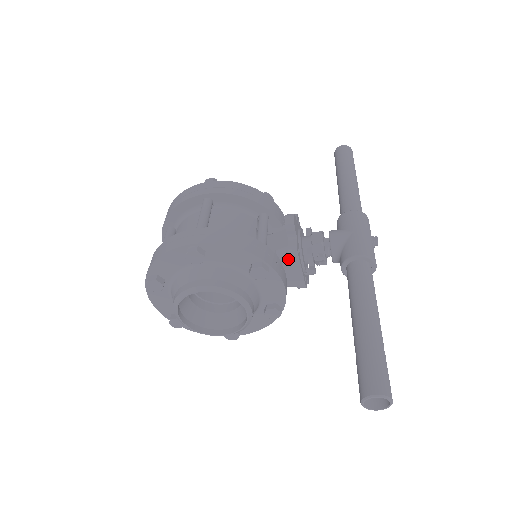
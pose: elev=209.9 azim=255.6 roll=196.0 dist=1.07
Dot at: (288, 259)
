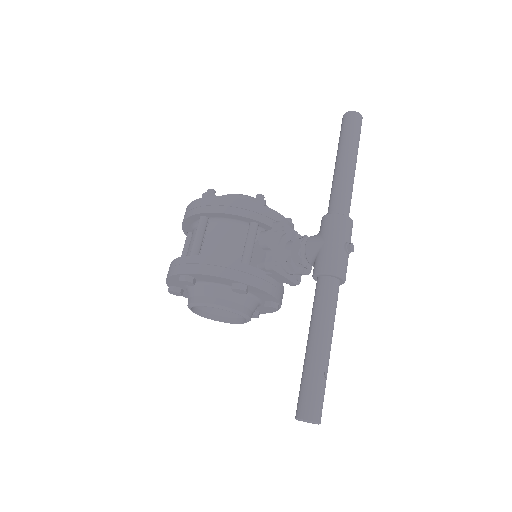
Dot at: (269, 270)
